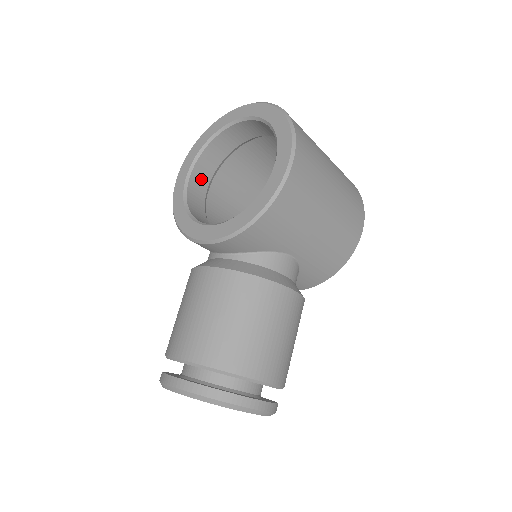
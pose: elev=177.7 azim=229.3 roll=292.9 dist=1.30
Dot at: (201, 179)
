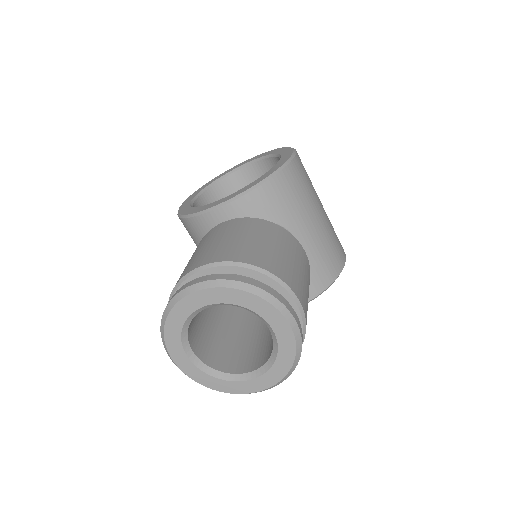
Dot at: occluded
